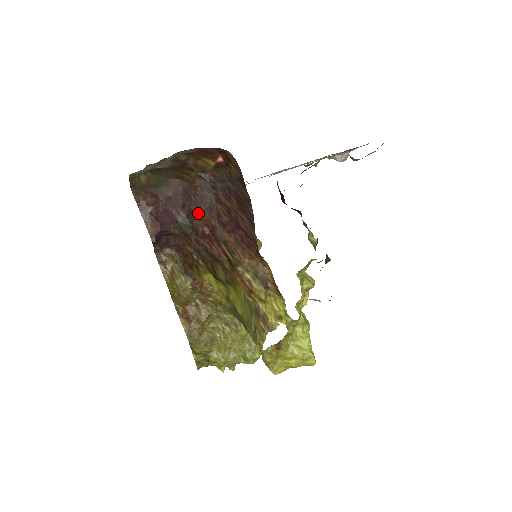
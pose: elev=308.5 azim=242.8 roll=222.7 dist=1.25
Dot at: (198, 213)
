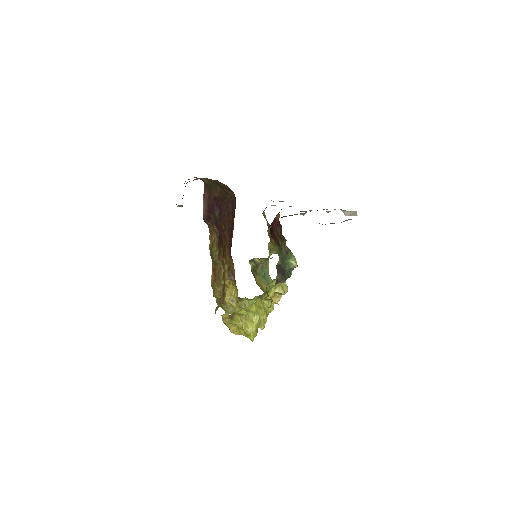
Dot at: (223, 215)
